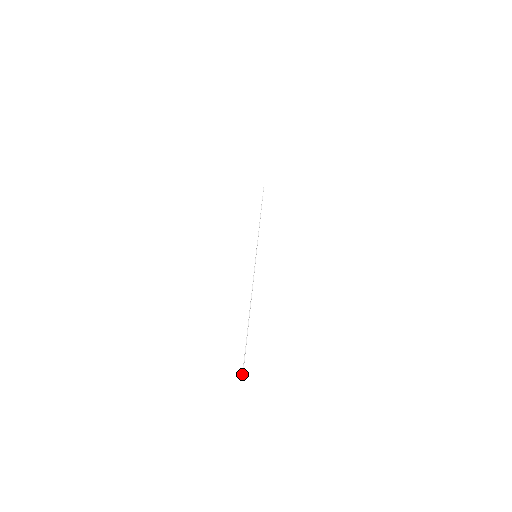
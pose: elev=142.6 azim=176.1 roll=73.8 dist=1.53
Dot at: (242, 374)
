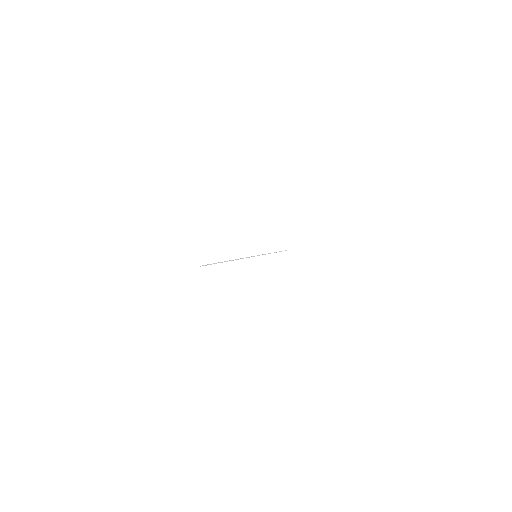
Dot at: (200, 266)
